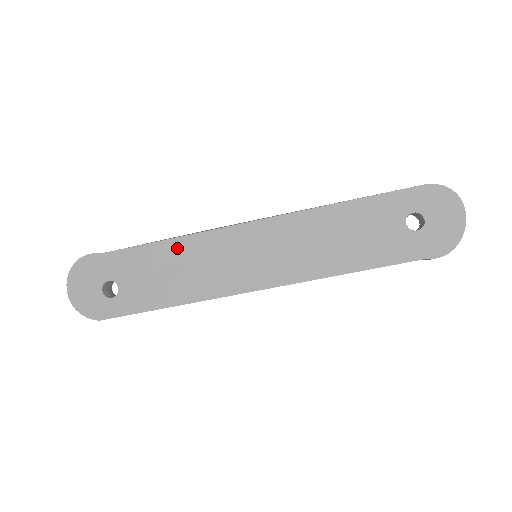
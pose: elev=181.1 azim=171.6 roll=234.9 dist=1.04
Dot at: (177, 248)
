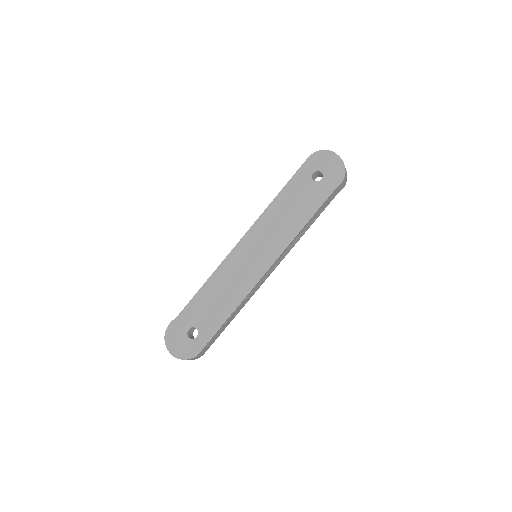
Dot at: (213, 283)
